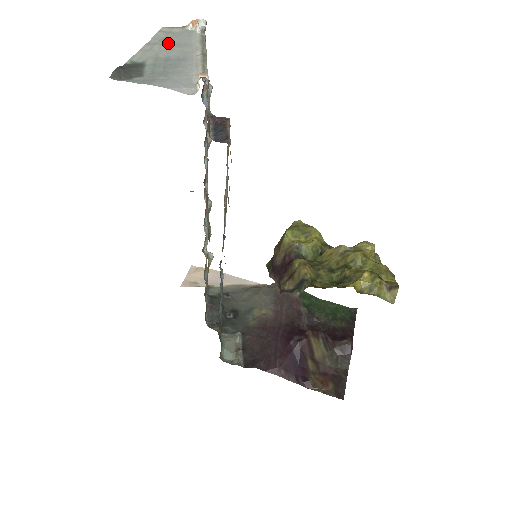
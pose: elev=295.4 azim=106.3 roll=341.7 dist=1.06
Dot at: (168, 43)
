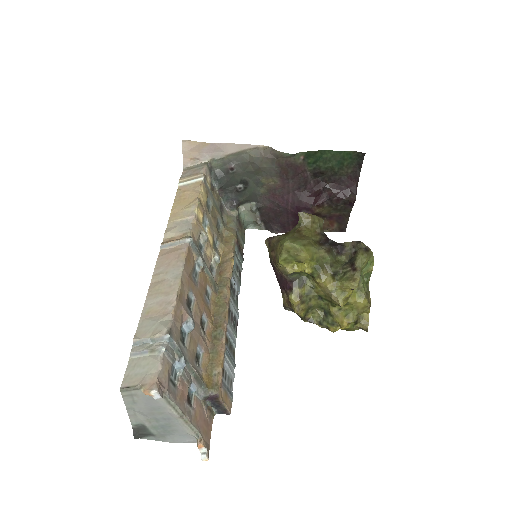
Dot at: (144, 410)
